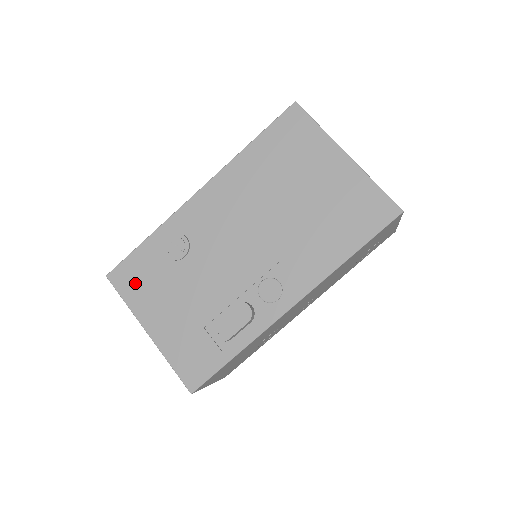
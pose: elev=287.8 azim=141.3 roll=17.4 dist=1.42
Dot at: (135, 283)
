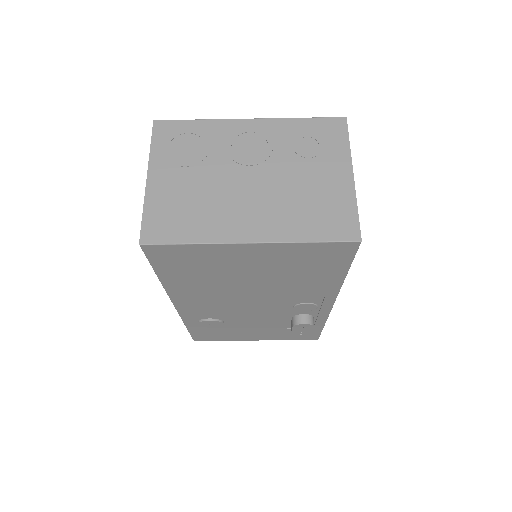
Dot at: (215, 337)
